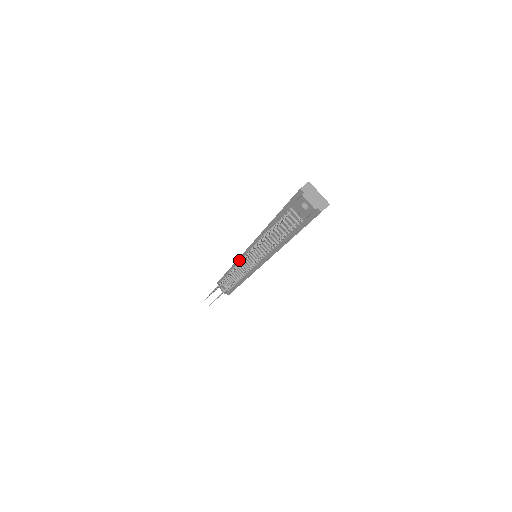
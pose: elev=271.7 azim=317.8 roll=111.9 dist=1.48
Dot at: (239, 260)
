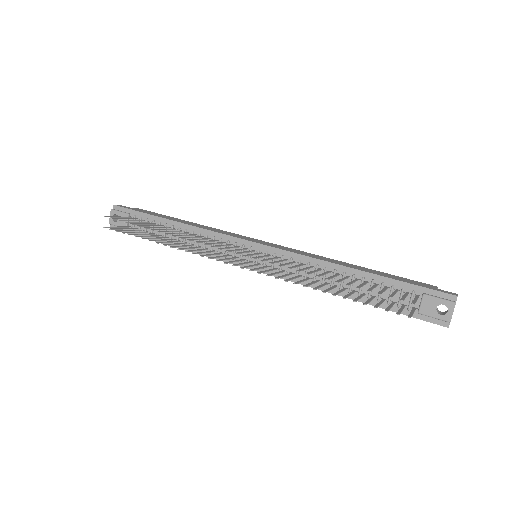
Dot at: (221, 235)
